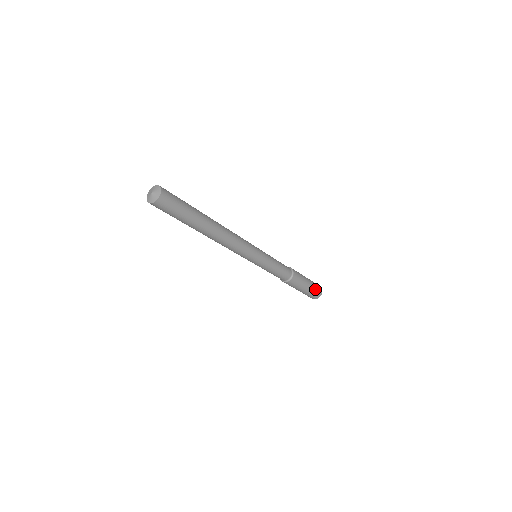
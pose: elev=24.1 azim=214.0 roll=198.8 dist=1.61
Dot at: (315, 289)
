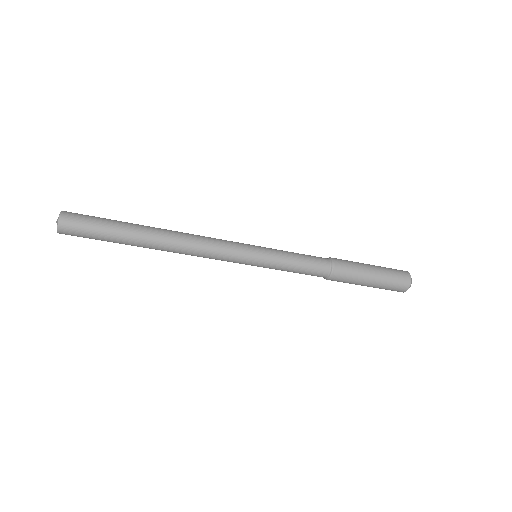
Dot at: (389, 286)
